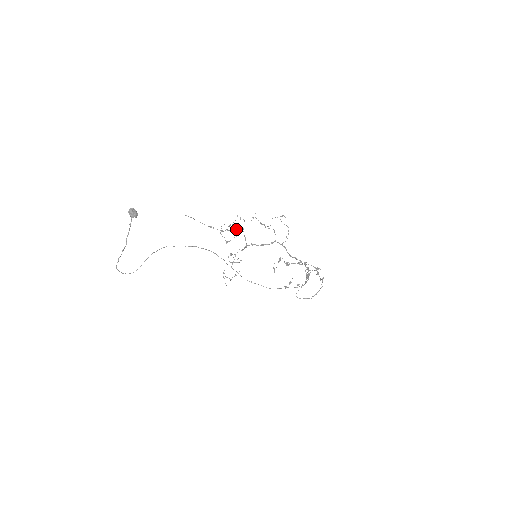
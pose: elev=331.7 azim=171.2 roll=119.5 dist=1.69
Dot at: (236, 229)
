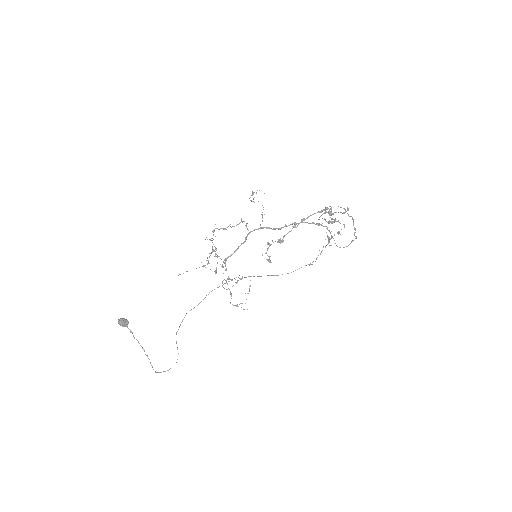
Dot at: (210, 255)
